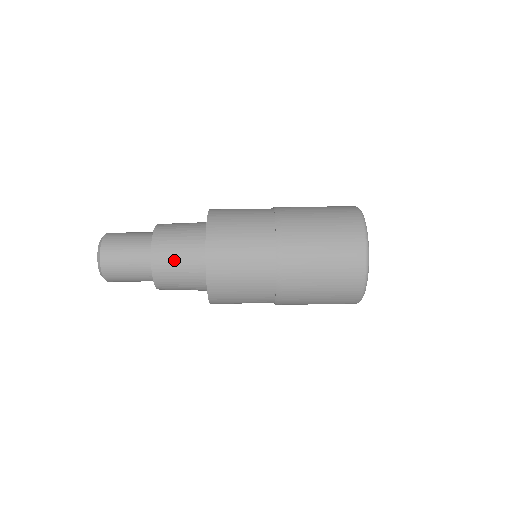
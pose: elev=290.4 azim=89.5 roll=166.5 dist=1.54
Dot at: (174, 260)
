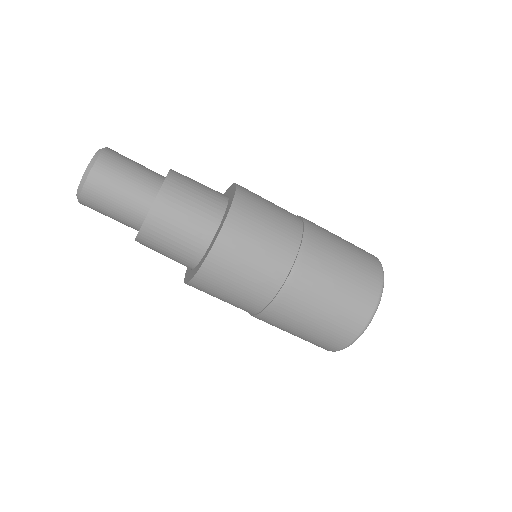
Dot at: (179, 216)
